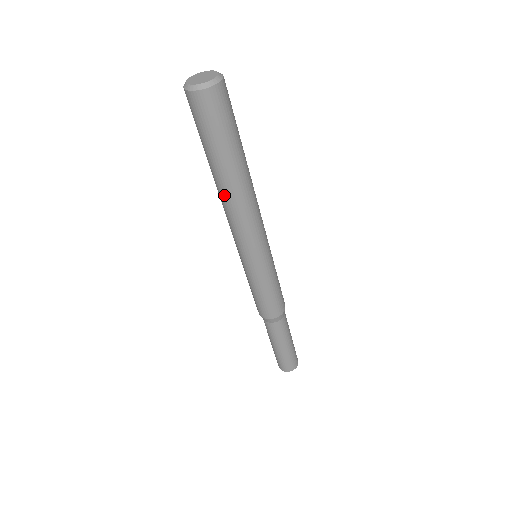
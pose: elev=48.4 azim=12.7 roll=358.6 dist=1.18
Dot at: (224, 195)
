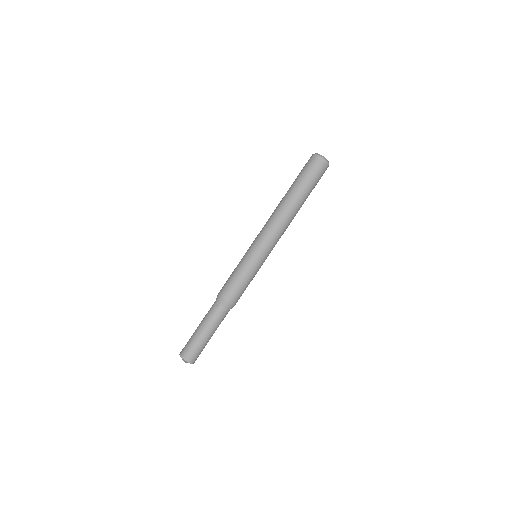
Dot at: (280, 204)
